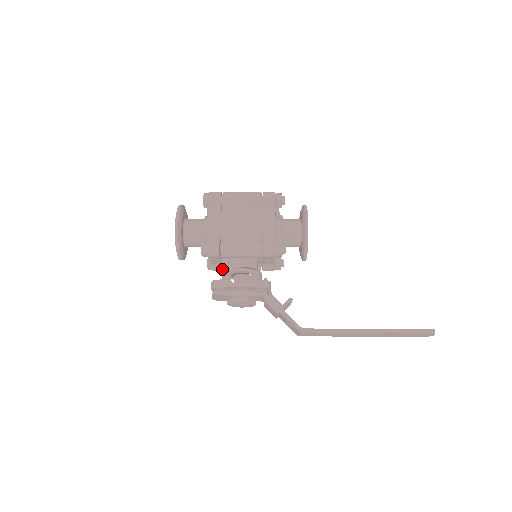
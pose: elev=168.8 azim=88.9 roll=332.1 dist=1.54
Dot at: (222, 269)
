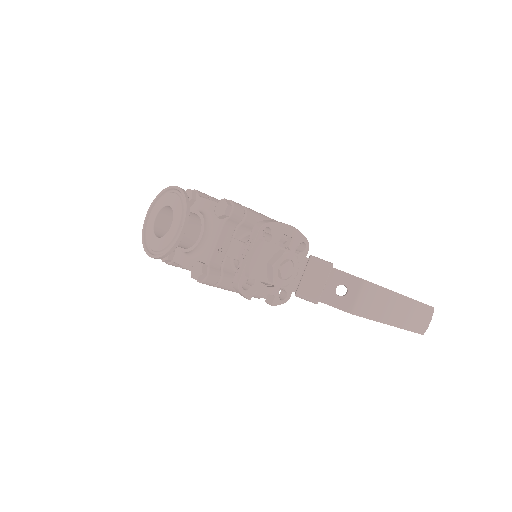
Dot at: (241, 242)
